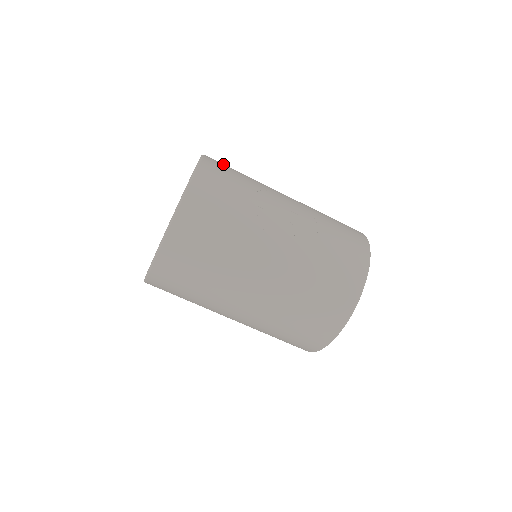
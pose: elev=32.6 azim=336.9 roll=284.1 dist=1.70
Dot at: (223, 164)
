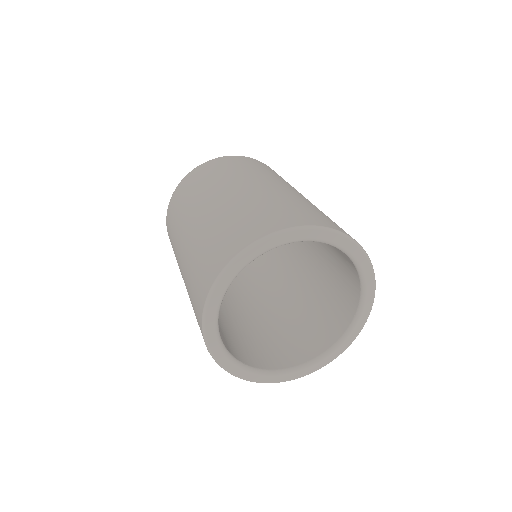
Dot at: occluded
